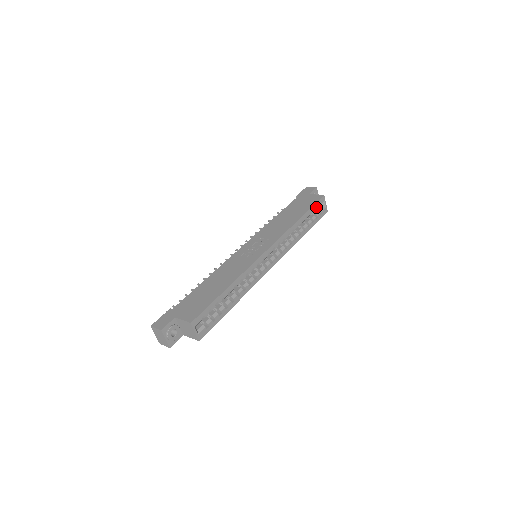
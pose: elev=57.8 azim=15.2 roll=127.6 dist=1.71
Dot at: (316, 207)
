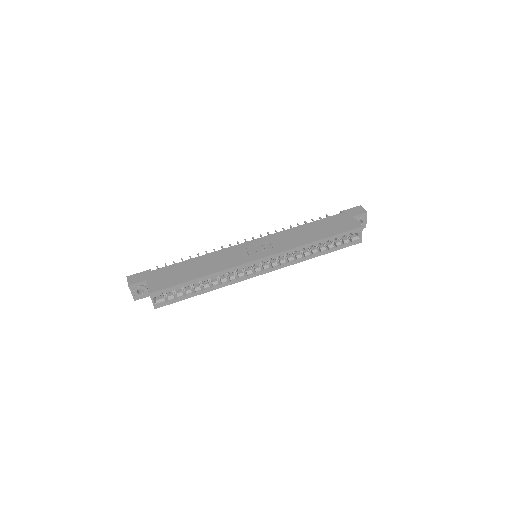
Dot at: (345, 235)
